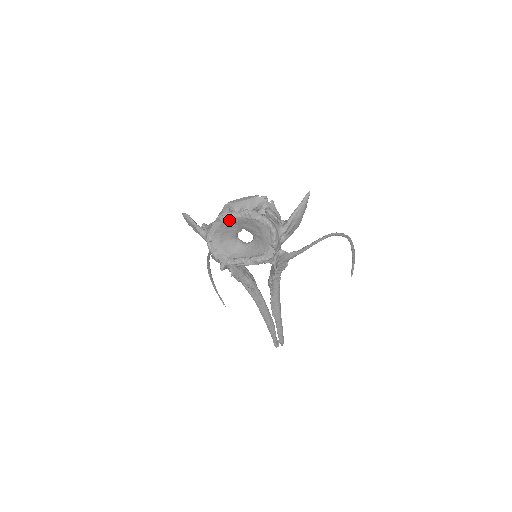
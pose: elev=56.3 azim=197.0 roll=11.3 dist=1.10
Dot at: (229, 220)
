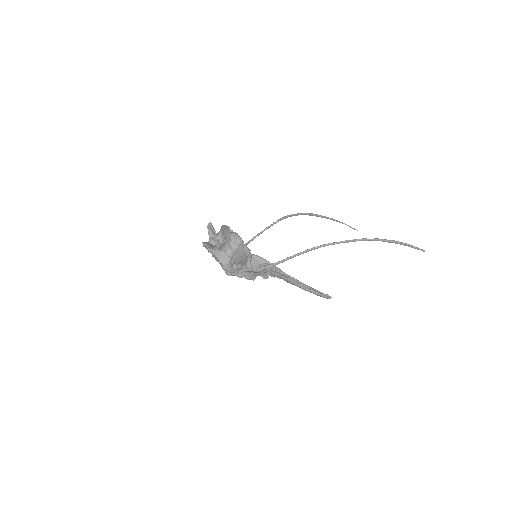
Dot at: occluded
